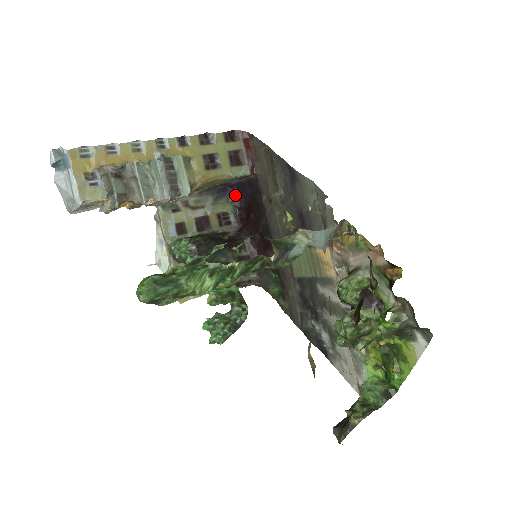
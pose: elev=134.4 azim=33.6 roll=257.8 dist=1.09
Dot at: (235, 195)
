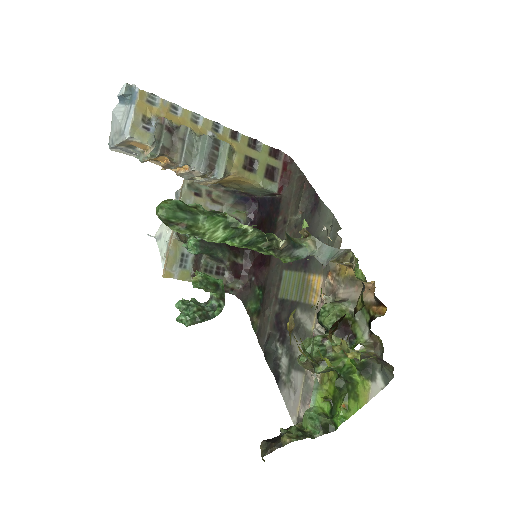
Dot at: (253, 209)
